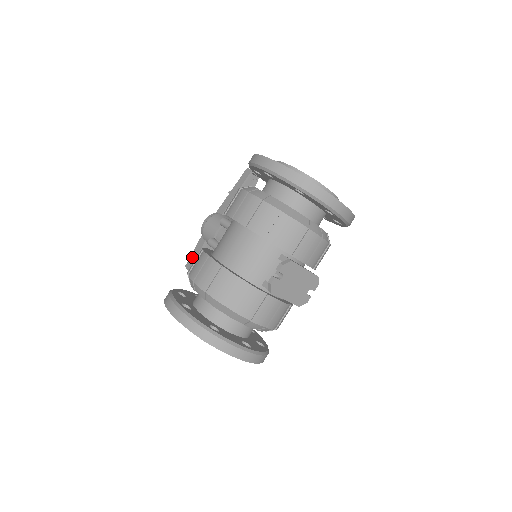
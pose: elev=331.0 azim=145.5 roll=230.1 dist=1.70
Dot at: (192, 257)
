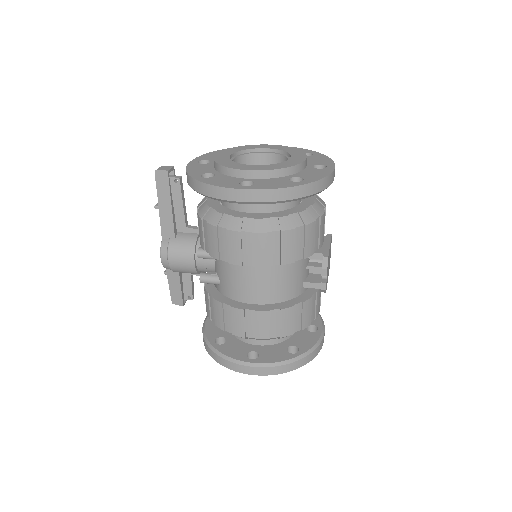
Dot at: (174, 293)
